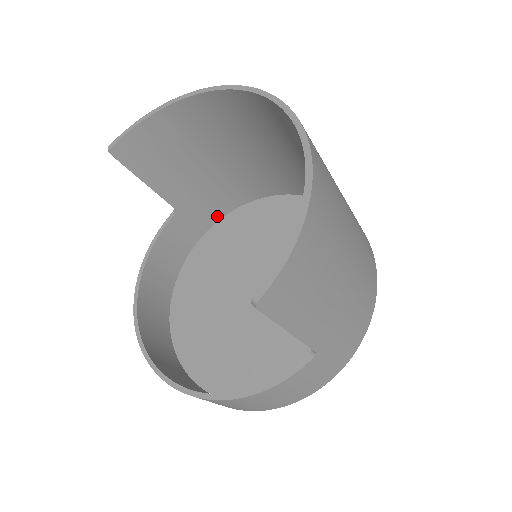
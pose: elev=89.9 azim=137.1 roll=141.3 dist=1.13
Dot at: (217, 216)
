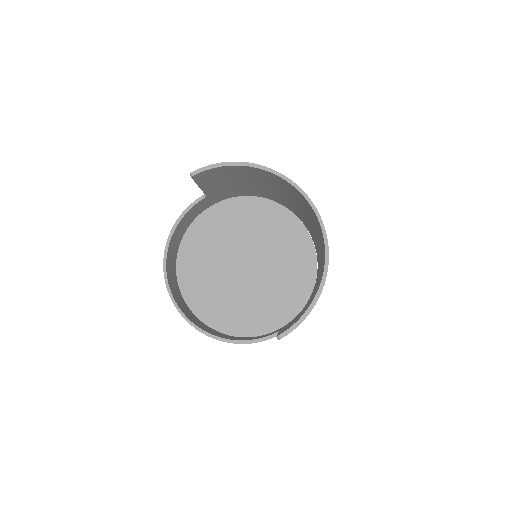
Dot at: (227, 197)
